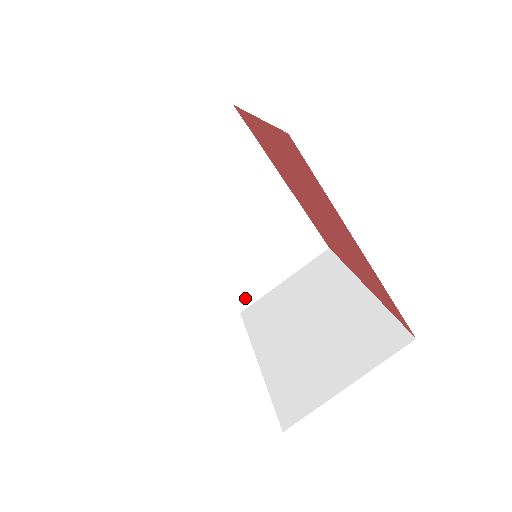
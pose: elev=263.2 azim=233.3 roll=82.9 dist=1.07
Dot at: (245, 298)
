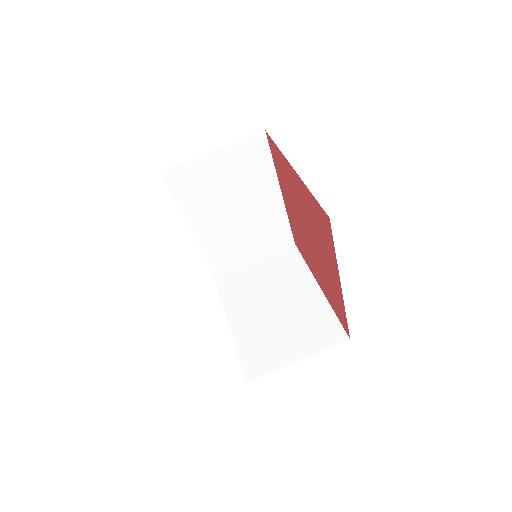
Dot at: (221, 267)
